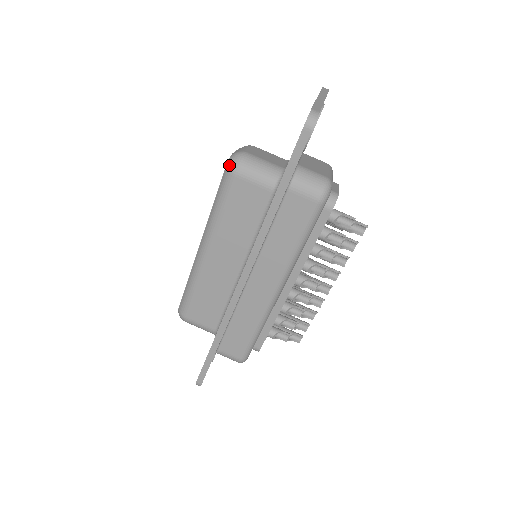
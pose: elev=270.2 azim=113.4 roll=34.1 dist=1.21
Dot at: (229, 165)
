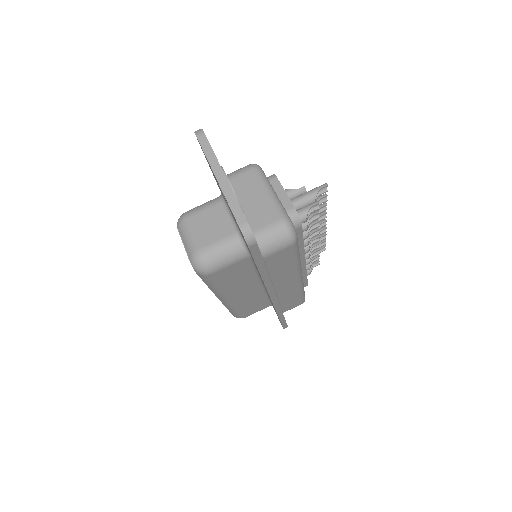
Dot at: (198, 272)
